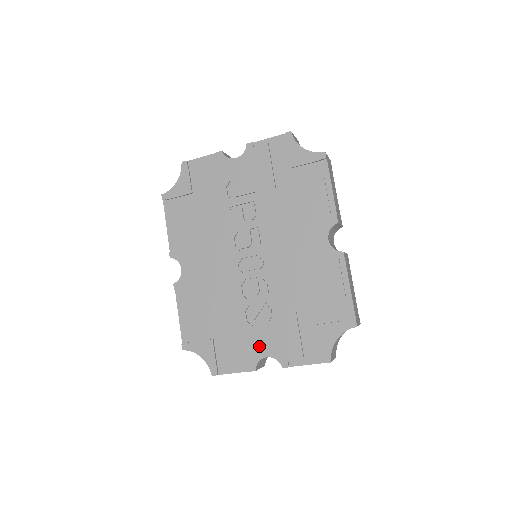
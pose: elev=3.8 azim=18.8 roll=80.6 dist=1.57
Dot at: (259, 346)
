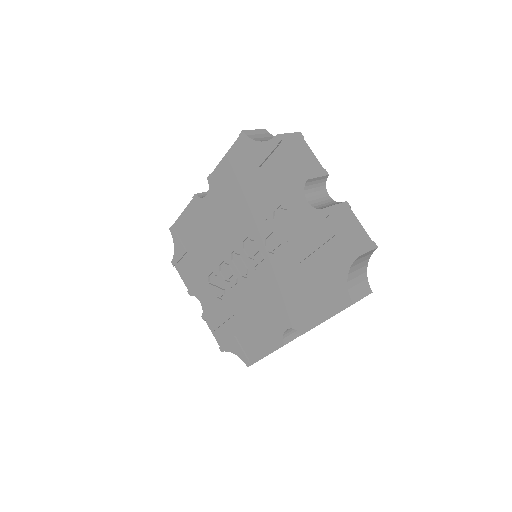
Dot at: (202, 293)
